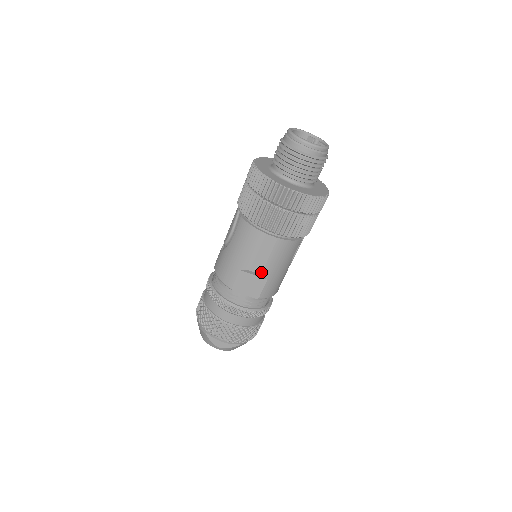
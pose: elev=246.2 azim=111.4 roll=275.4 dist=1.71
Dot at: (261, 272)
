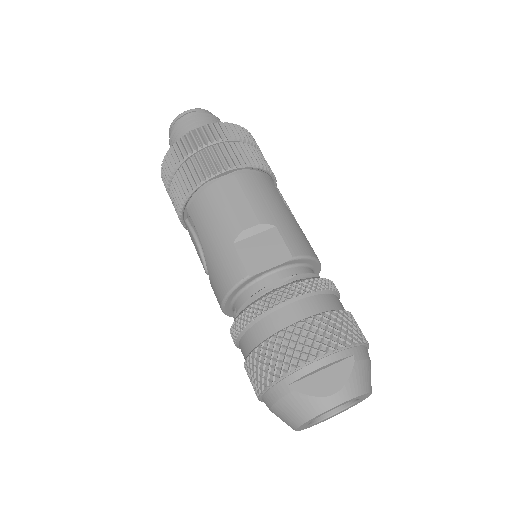
Dot at: (257, 221)
